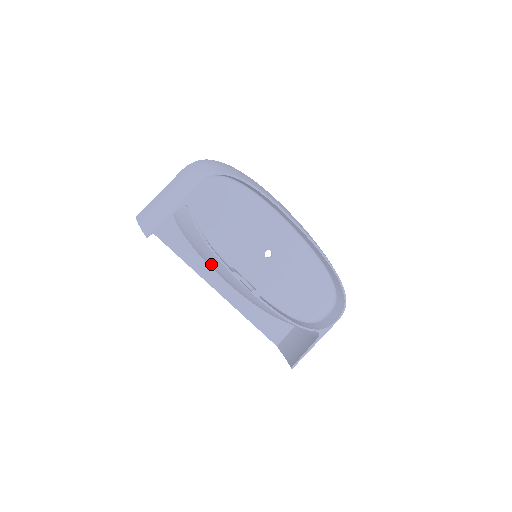
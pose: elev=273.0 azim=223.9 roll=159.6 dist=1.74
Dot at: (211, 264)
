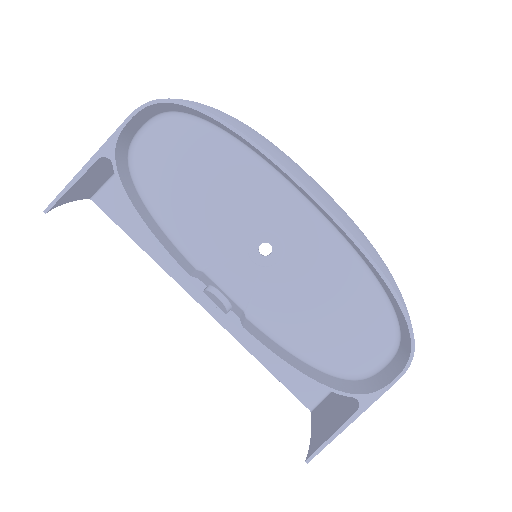
Dot at: occluded
